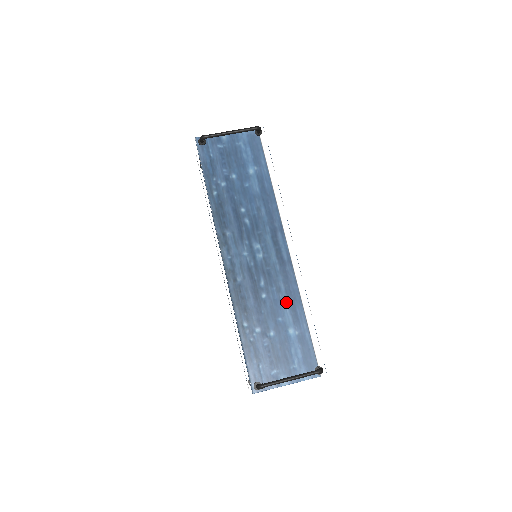
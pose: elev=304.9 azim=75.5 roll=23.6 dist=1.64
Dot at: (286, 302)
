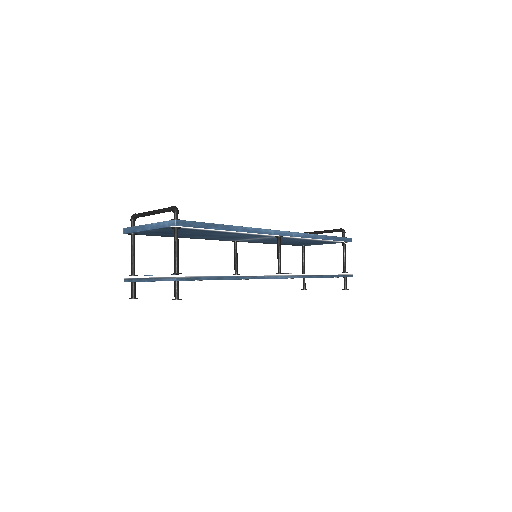
Dot at: occluded
